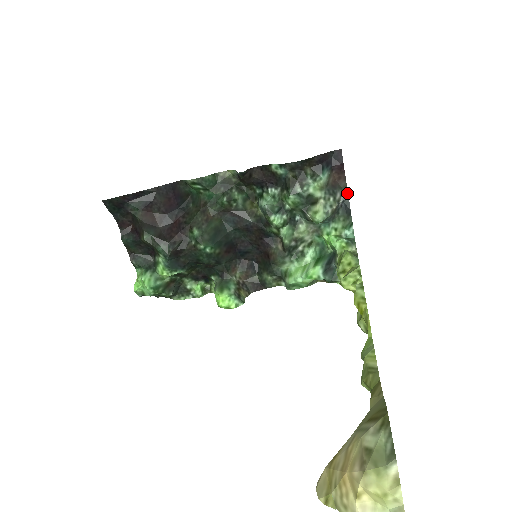
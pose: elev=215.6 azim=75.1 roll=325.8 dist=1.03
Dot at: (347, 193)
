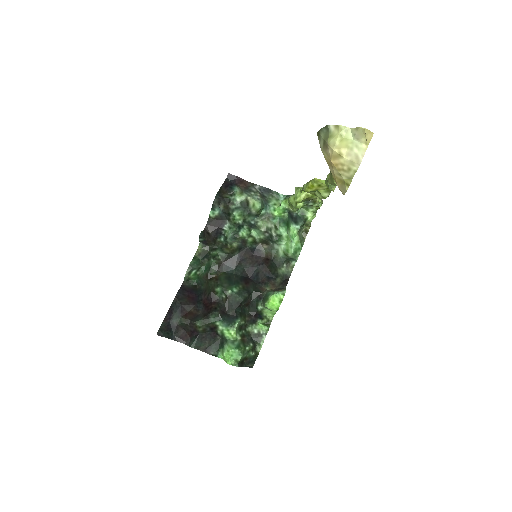
Dot at: (256, 185)
